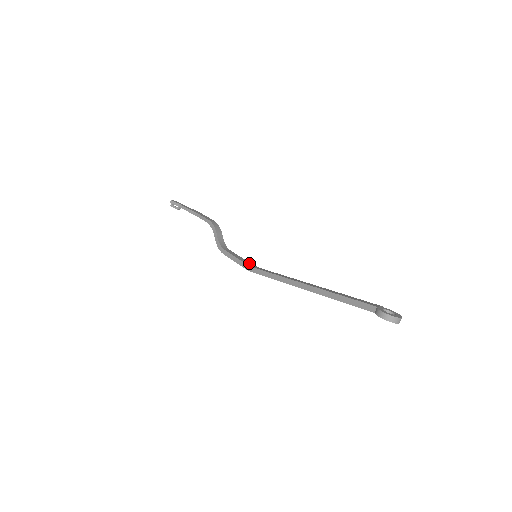
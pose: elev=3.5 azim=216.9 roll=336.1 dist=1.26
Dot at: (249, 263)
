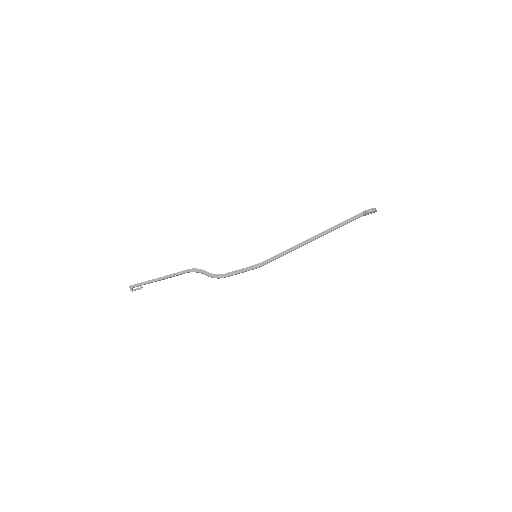
Dot at: (252, 266)
